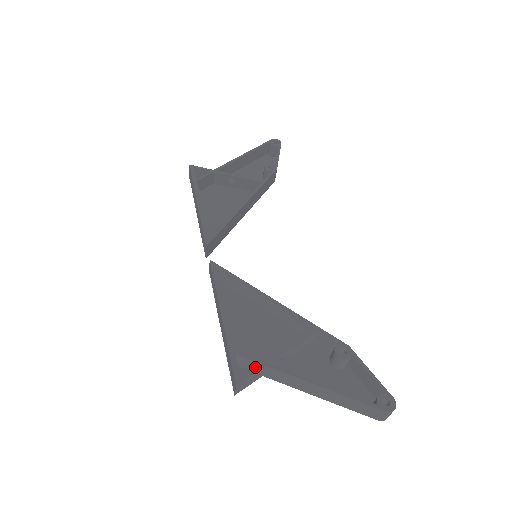
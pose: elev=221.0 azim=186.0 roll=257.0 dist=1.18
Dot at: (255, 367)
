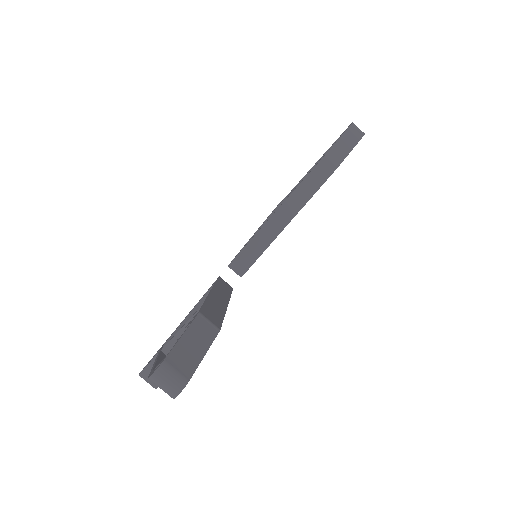
Dot at: occluded
